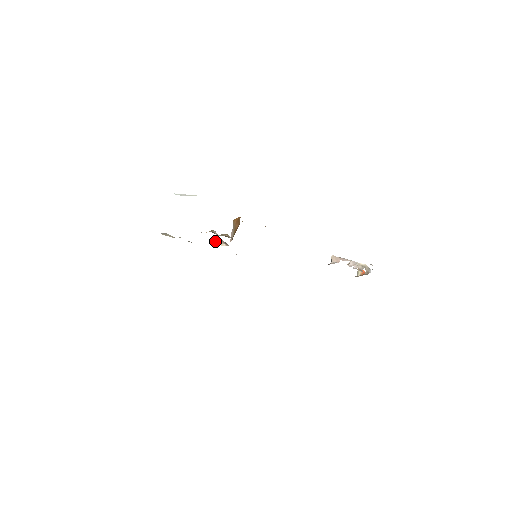
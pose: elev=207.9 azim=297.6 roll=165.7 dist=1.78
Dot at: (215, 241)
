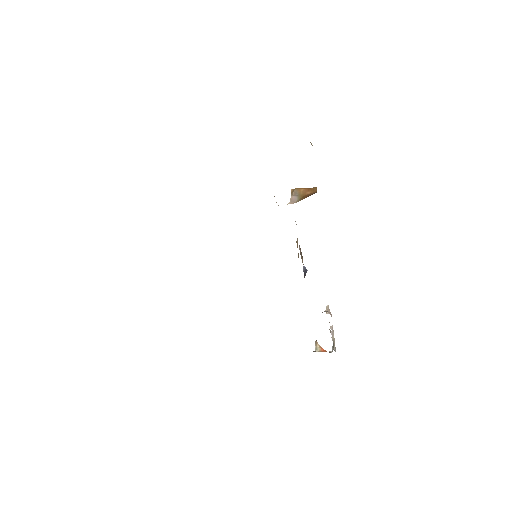
Dot at: occluded
